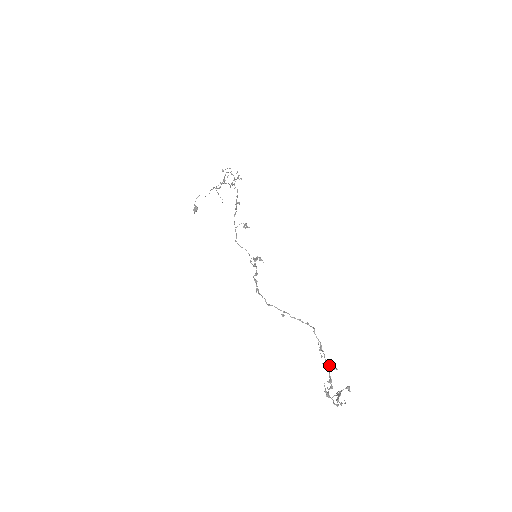
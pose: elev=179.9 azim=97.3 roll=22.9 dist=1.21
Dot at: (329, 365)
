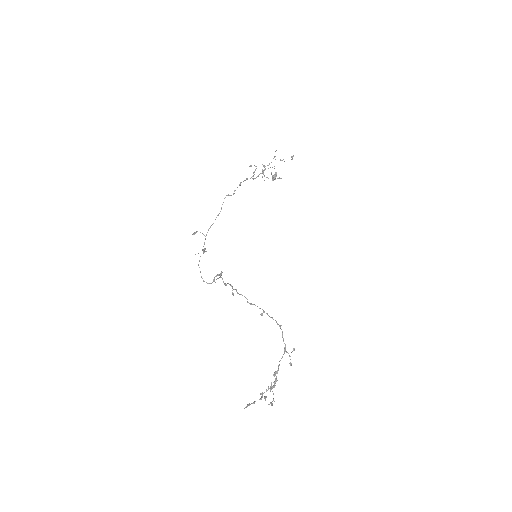
Dot at: (278, 369)
